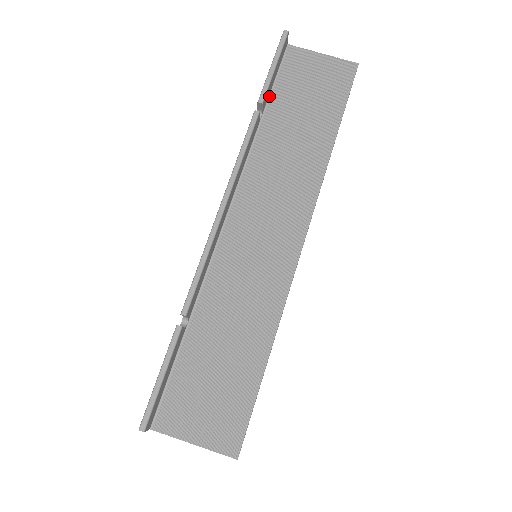
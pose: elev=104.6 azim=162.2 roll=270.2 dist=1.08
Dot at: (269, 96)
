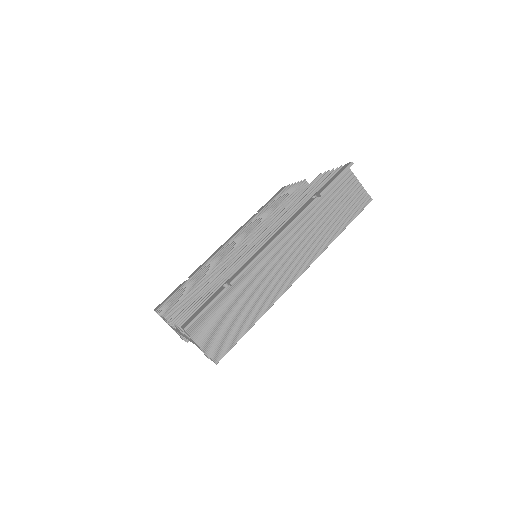
Dot at: occluded
